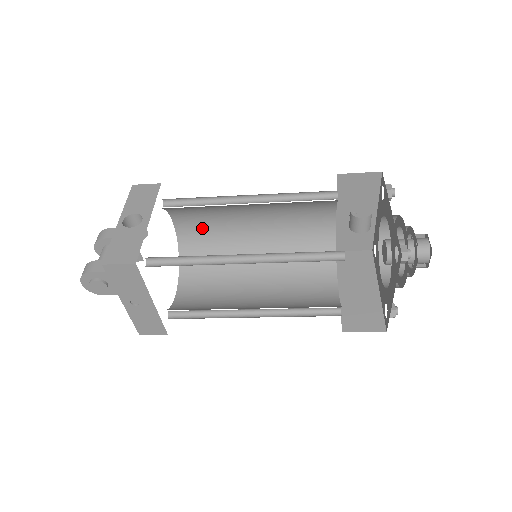
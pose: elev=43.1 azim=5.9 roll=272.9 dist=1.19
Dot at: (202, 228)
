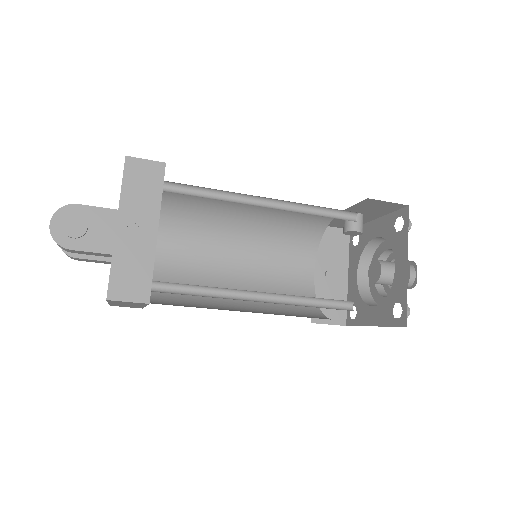
Dot at: (180, 263)
